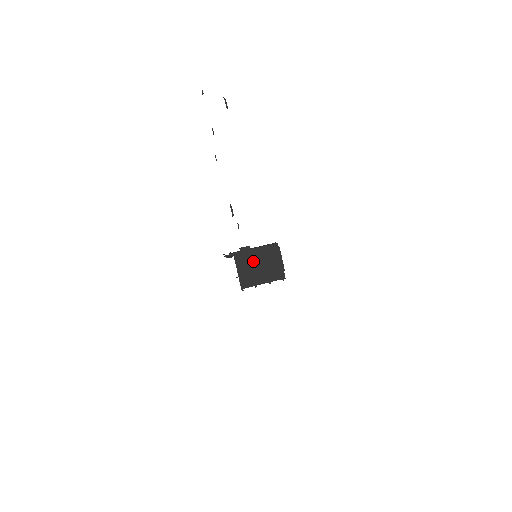
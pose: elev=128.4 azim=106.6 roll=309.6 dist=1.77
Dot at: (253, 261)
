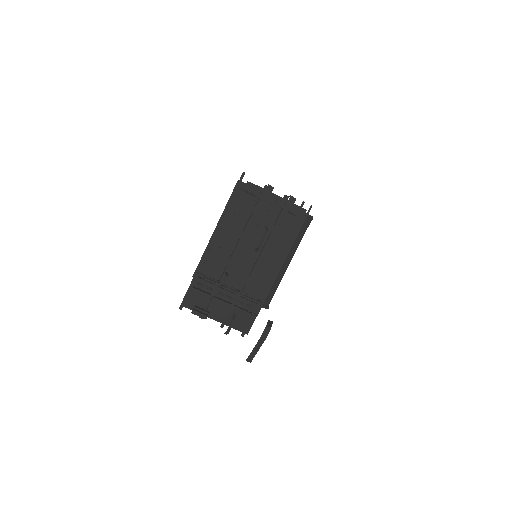
Dot at: occluded
